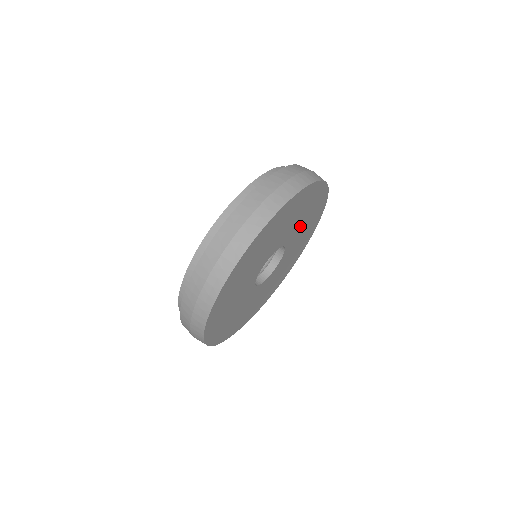
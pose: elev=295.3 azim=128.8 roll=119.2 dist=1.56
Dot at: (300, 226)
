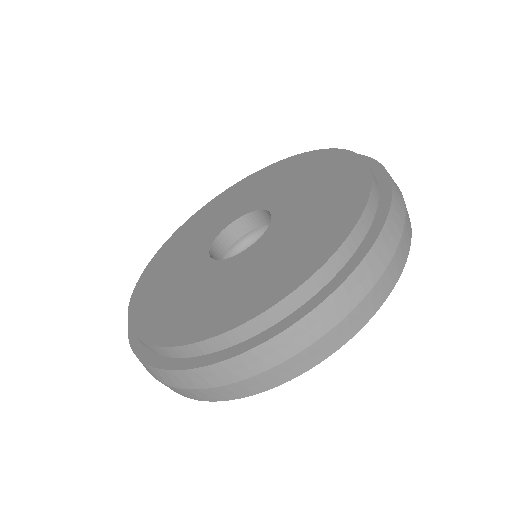
Dot at: occluded
